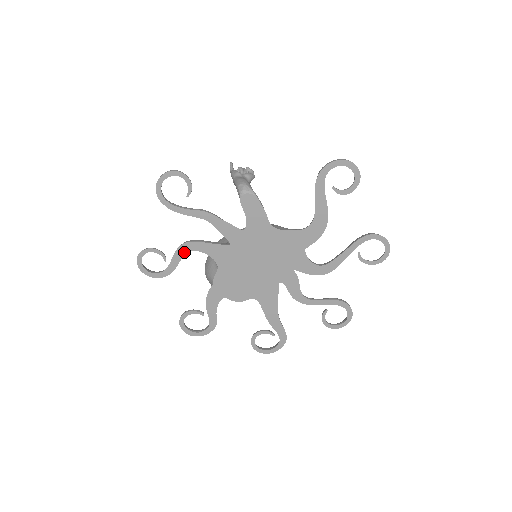
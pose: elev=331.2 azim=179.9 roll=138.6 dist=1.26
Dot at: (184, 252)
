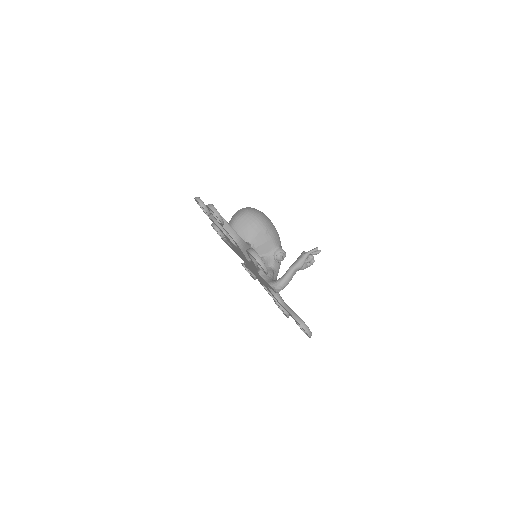
Dot at: (231, 237)
